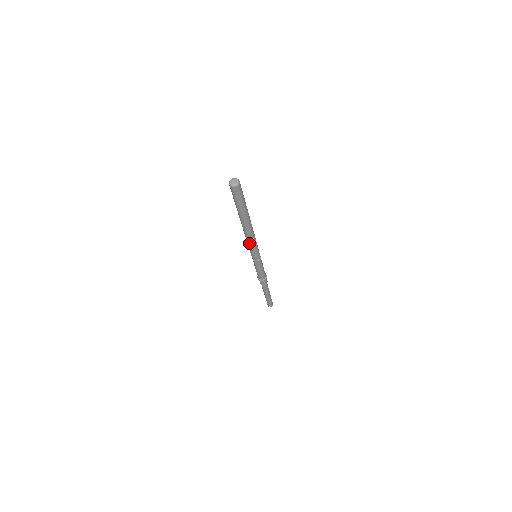
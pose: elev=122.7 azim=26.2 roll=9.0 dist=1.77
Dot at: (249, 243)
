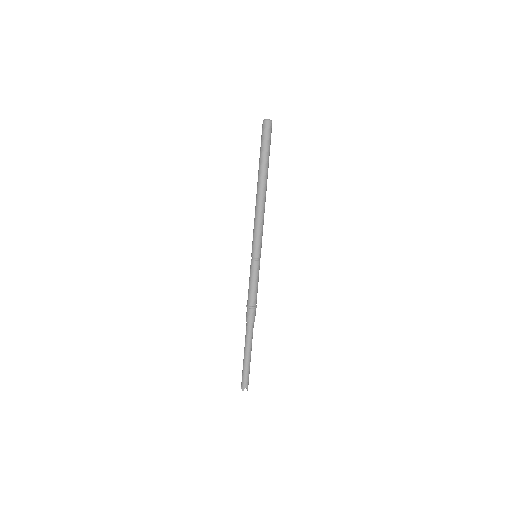
Dot at: (260, 221)
